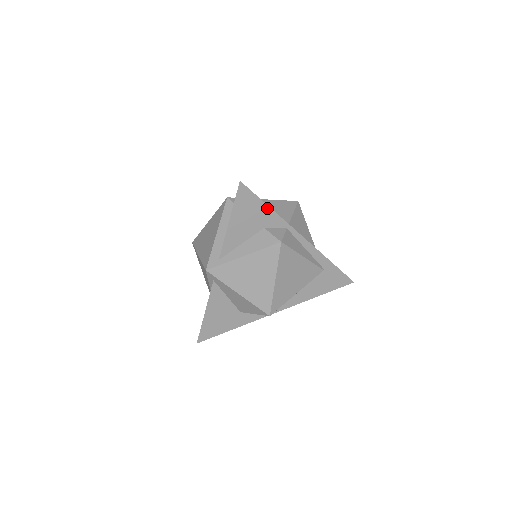
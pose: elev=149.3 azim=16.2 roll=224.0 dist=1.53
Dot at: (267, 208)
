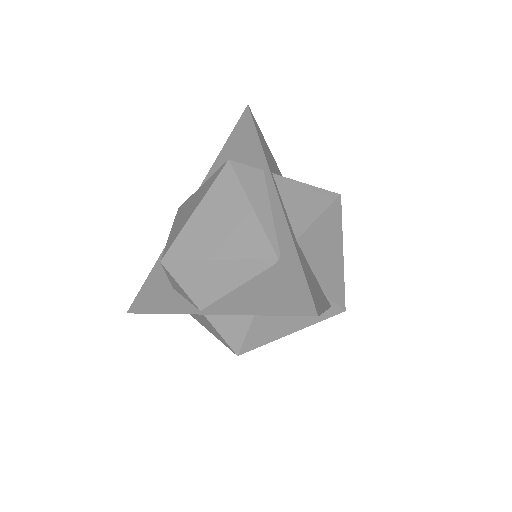
Dot at: (257, 139)
